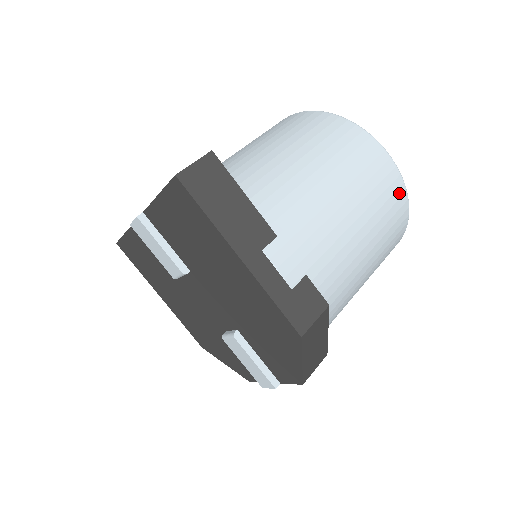
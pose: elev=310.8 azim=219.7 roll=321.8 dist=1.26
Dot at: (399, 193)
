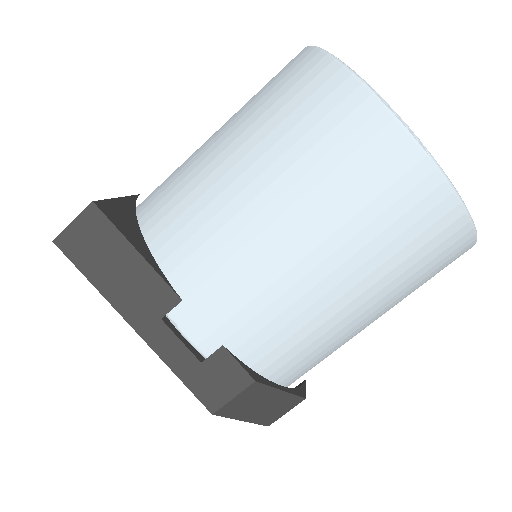
Dot at: (431, 201)
